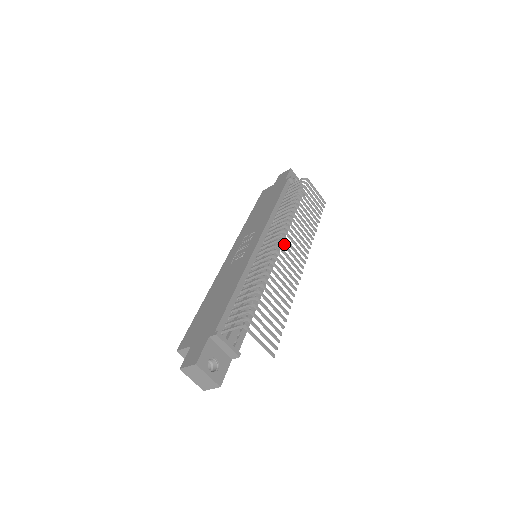
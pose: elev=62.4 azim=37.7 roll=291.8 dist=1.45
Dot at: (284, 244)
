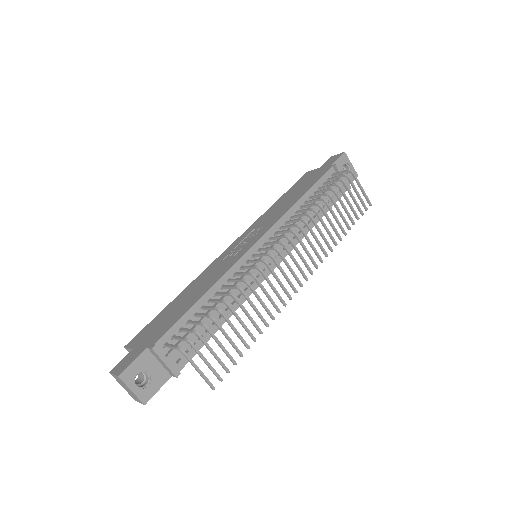
Dot at: (281, 254)
